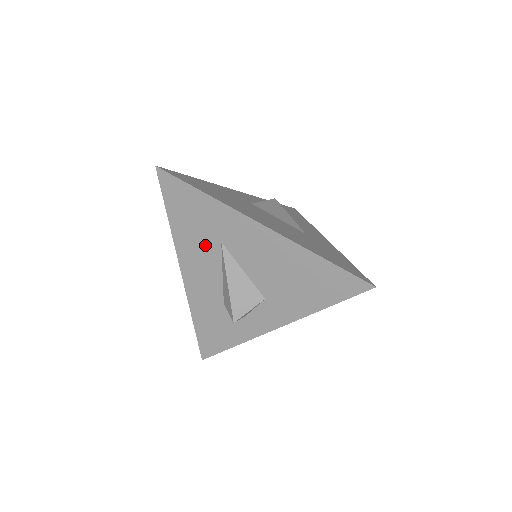
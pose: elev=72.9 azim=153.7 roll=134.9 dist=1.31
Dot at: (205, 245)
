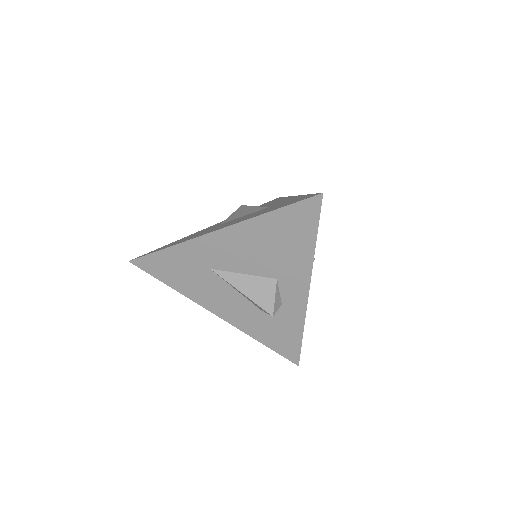
Dot at: (205, 281)
